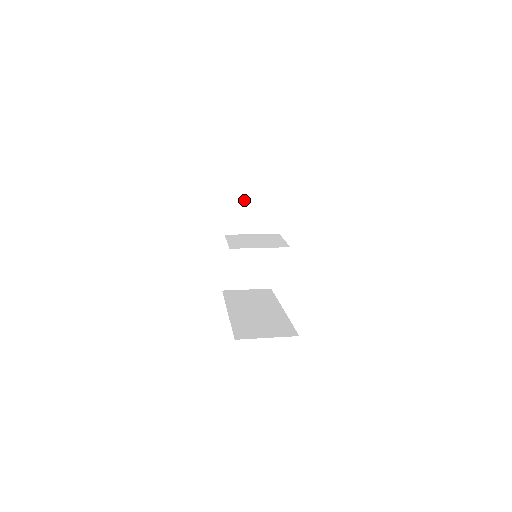
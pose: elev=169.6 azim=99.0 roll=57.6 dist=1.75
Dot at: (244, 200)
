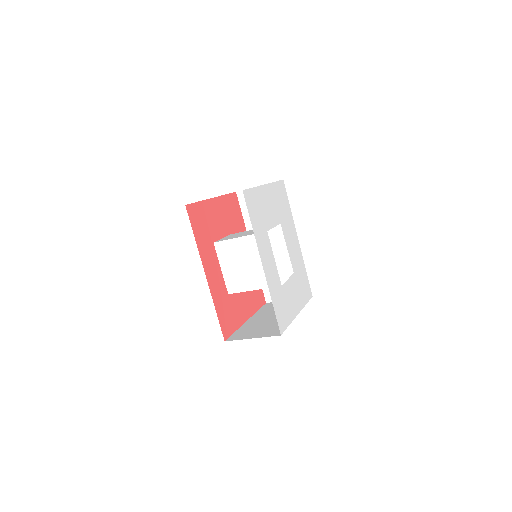
Dot at: occluded
